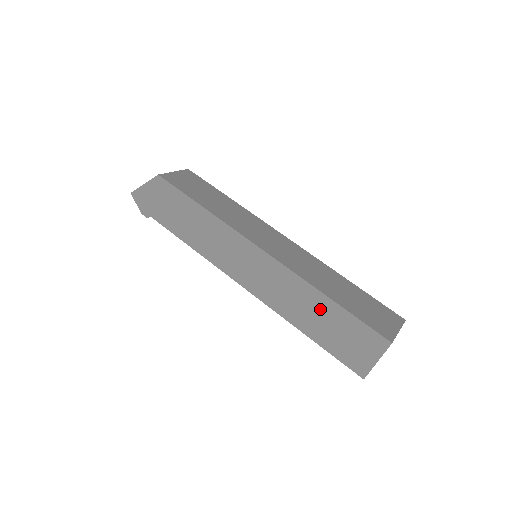
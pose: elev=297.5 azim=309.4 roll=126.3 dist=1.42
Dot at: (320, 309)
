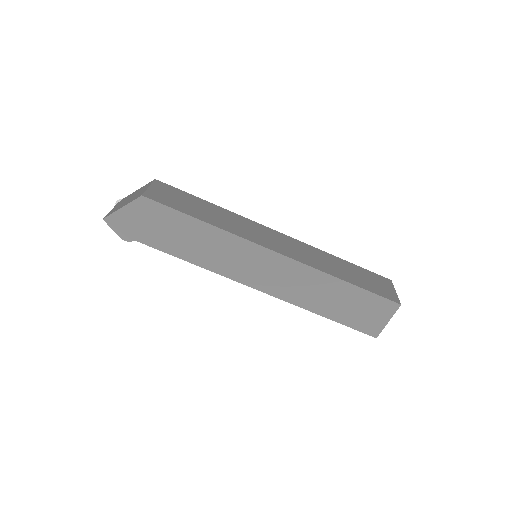
Dot at: (336, 292)
